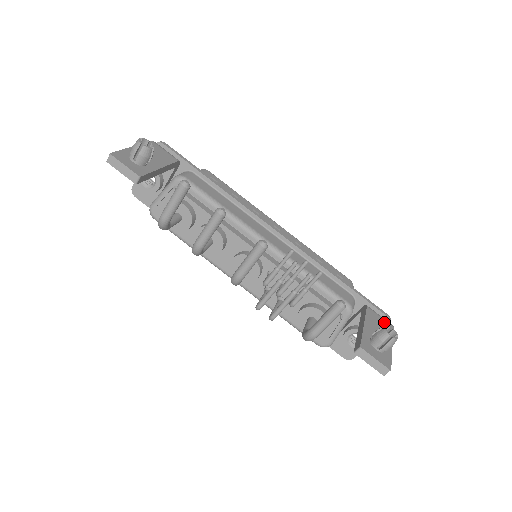
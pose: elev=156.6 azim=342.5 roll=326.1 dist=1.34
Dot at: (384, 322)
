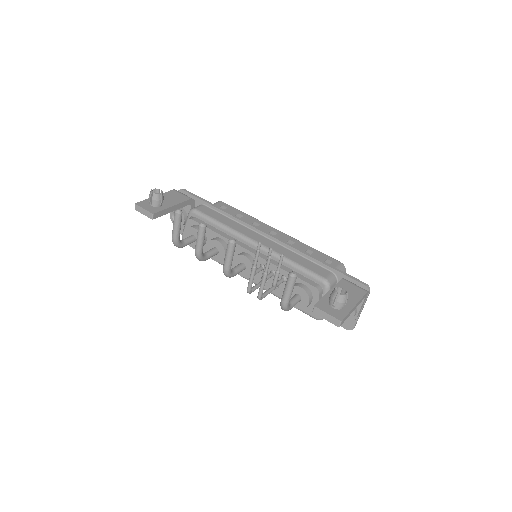
Dot at: (357, 289)
